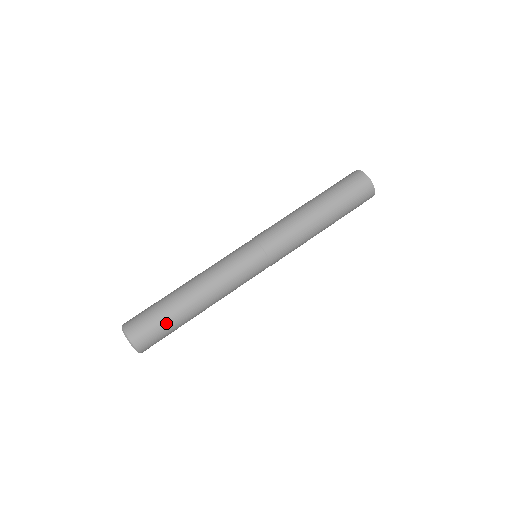
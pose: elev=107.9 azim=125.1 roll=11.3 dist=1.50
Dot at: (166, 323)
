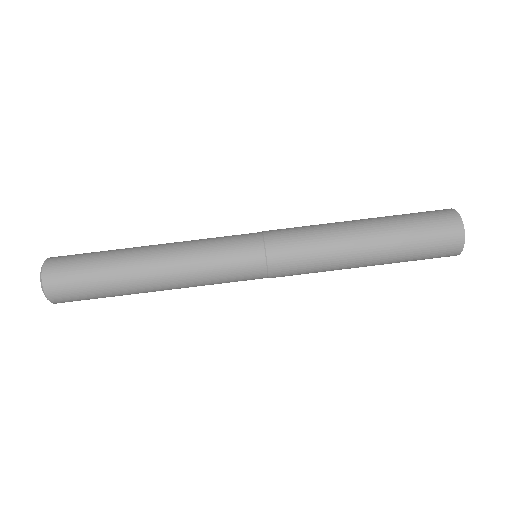
Dot at: (100, 294)
